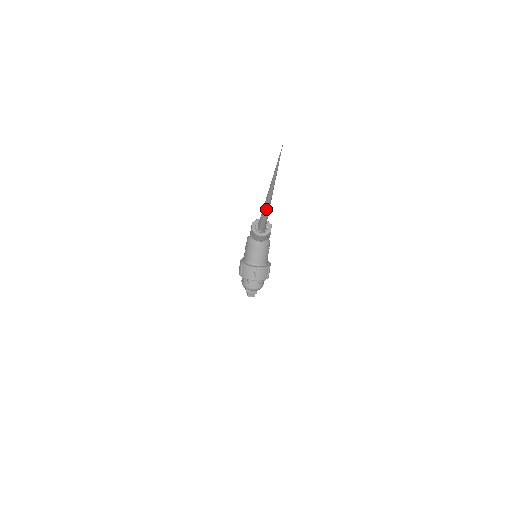
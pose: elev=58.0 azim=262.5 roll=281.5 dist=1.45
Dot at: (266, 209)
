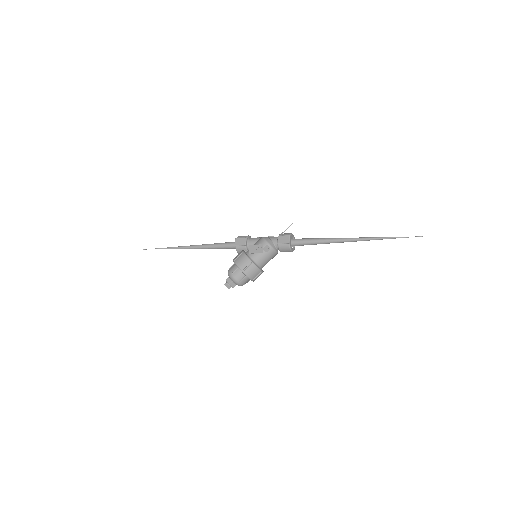
Dot at: (329, 243)
